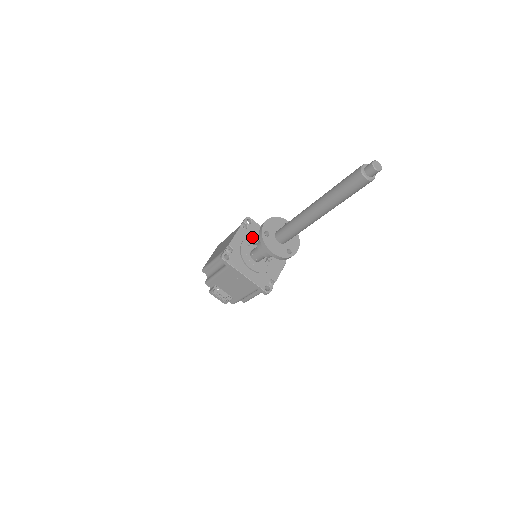
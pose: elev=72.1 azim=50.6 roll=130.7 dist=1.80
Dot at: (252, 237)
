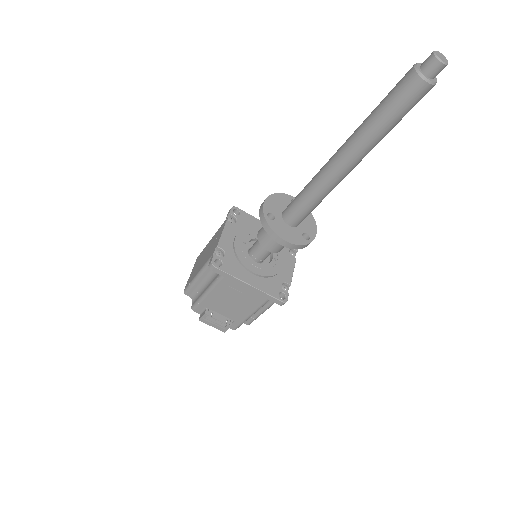
Dot at: (246, 231)
